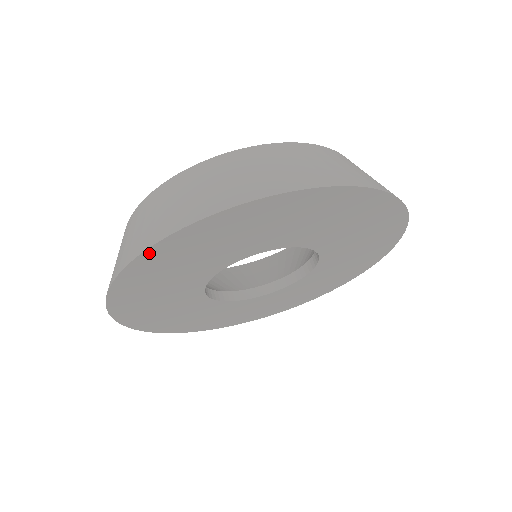
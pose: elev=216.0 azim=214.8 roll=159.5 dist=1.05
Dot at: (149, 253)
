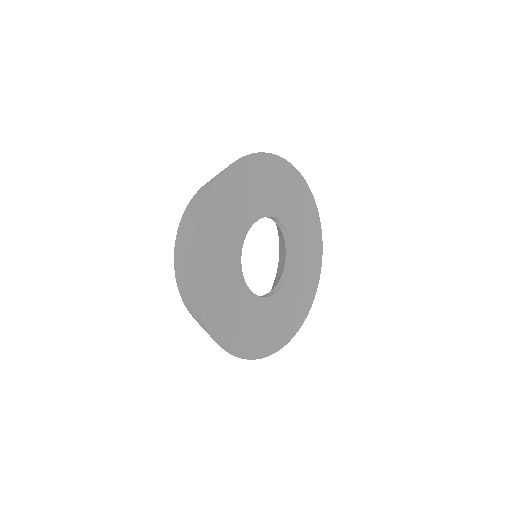
Dot at: (196, 236)
